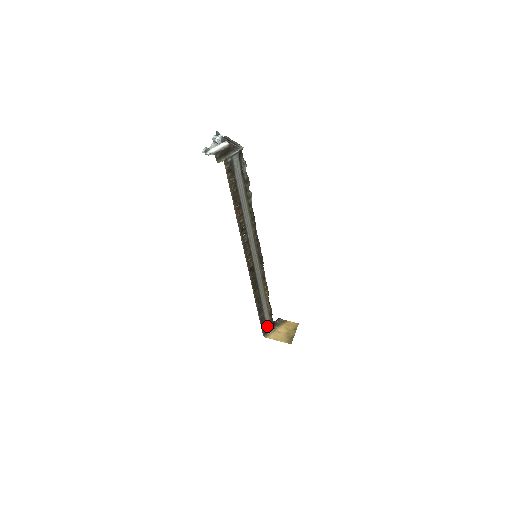
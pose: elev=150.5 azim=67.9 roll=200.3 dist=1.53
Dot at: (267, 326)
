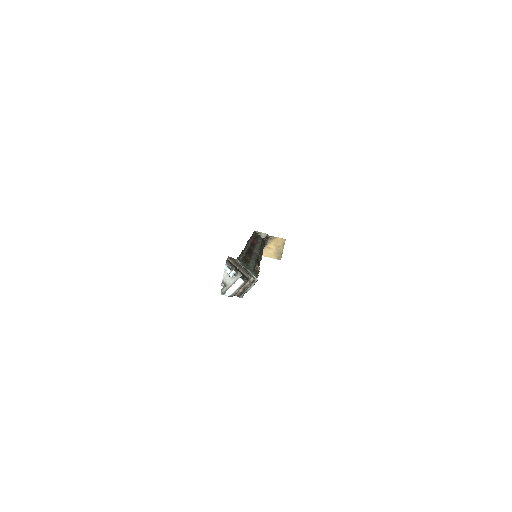
Dot at: occluded
